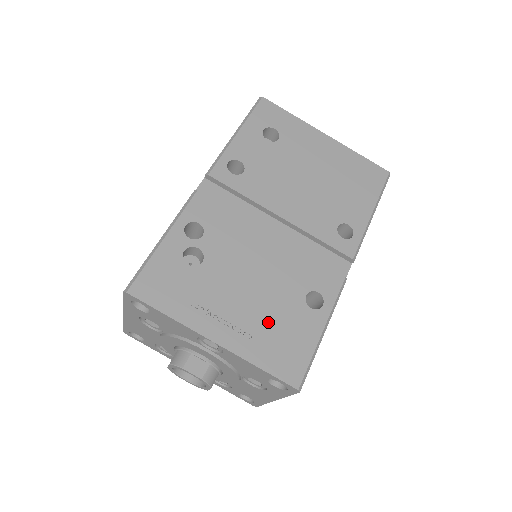
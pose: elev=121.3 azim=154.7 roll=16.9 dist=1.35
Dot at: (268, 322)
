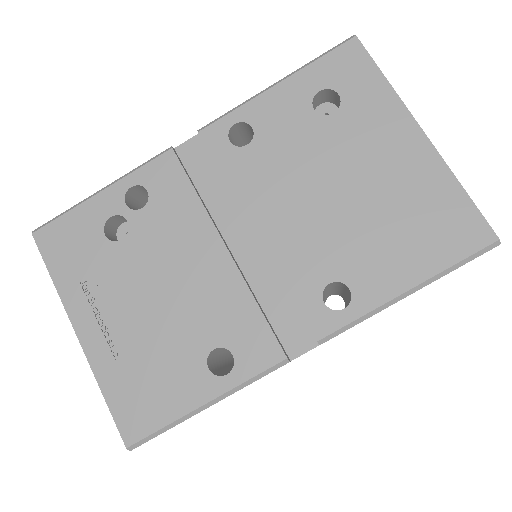
Dot at: (146, 351)
